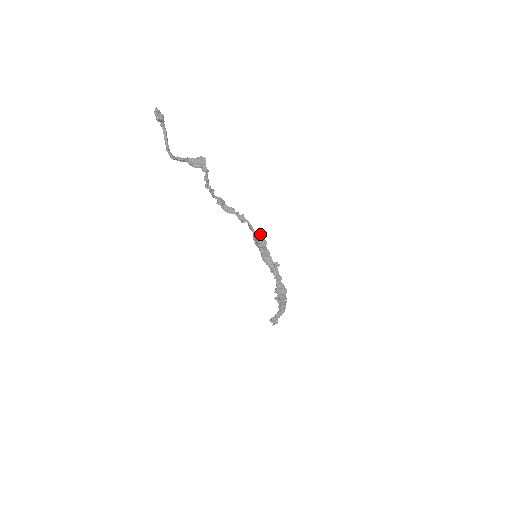
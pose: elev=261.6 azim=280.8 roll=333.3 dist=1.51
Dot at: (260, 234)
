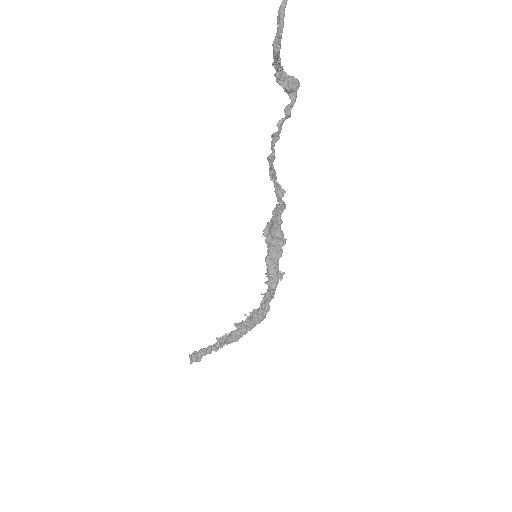
Dot at: occluded
